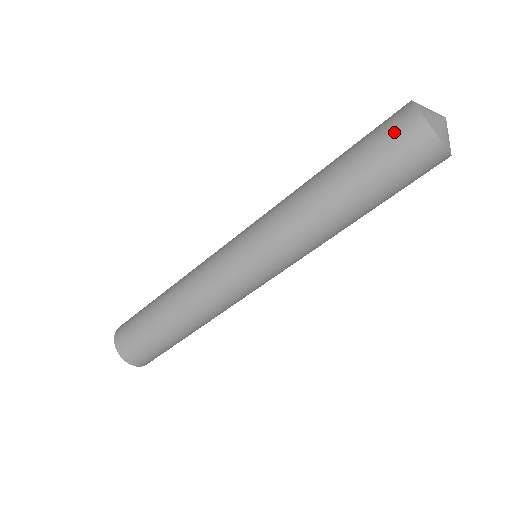
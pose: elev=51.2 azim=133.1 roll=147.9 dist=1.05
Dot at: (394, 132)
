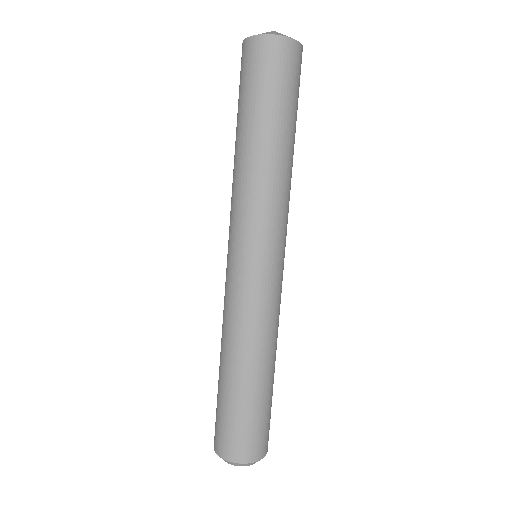
Dot at: occluded
